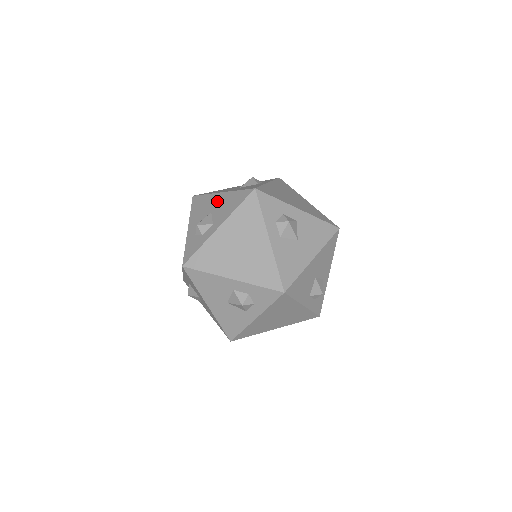
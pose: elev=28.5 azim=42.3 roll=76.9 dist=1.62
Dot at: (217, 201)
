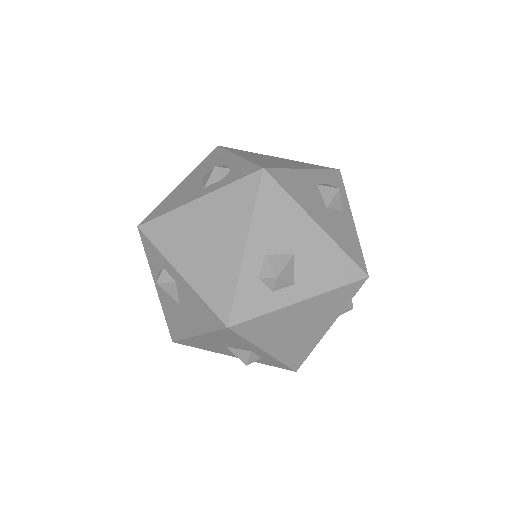
Dot at: (309, 239)
